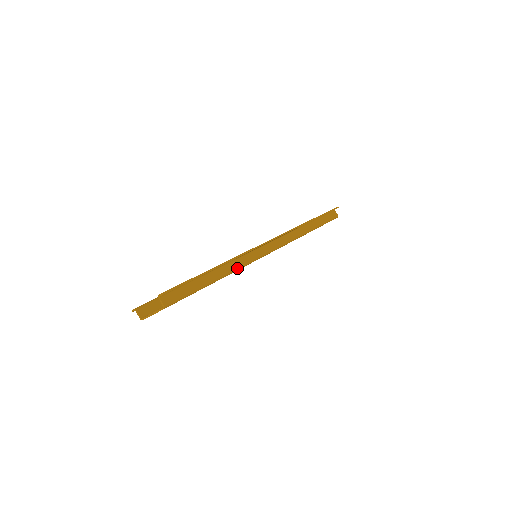
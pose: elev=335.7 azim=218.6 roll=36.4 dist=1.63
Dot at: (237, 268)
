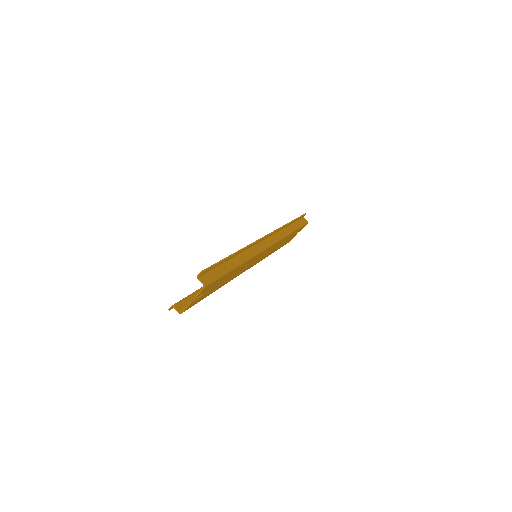
Dot at: (249, 257)
